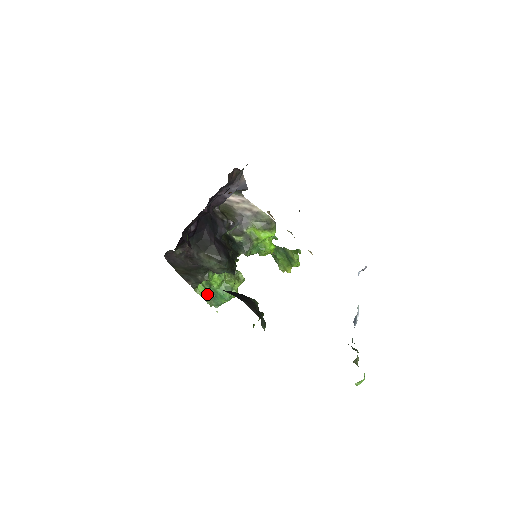
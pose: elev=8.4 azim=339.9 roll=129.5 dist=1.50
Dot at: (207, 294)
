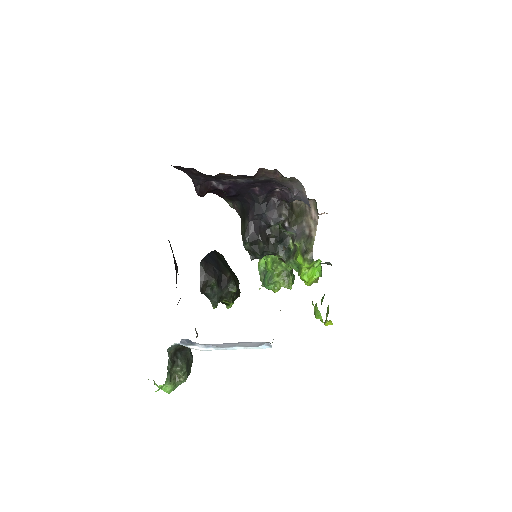
Dot at: (264, 269)
